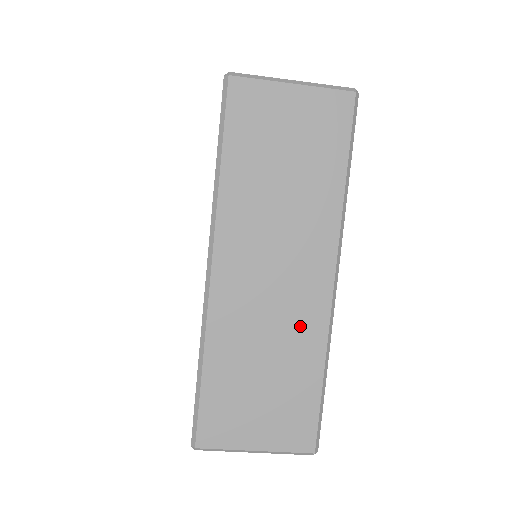
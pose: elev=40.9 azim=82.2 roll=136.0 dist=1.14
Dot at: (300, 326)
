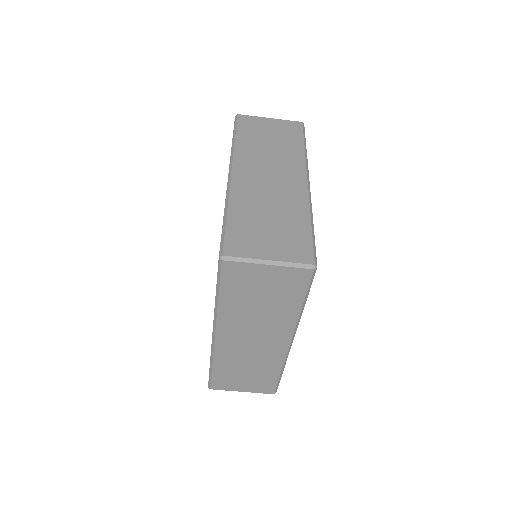
Dot at: (268, 358)
